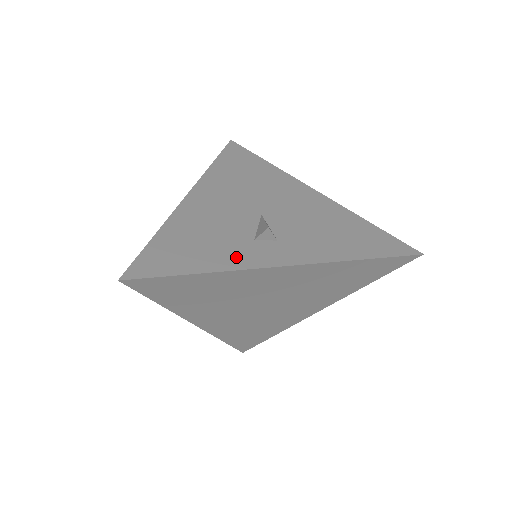
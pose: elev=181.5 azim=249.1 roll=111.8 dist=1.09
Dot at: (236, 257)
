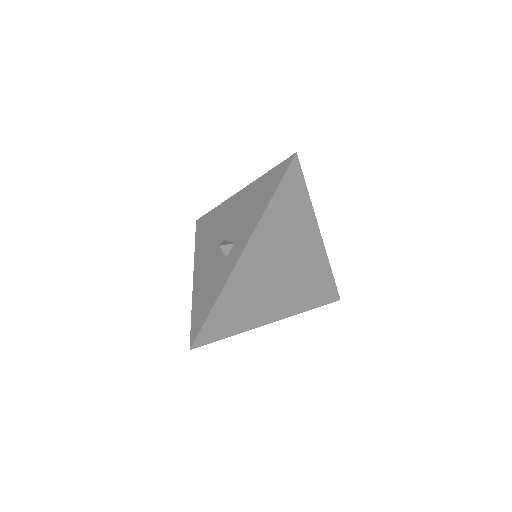
Dot at: (223, 276)
